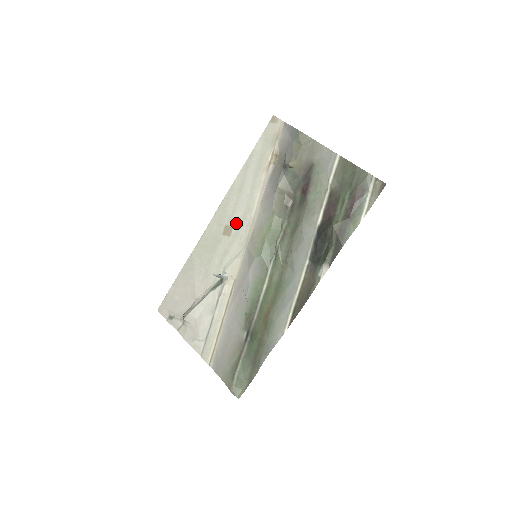
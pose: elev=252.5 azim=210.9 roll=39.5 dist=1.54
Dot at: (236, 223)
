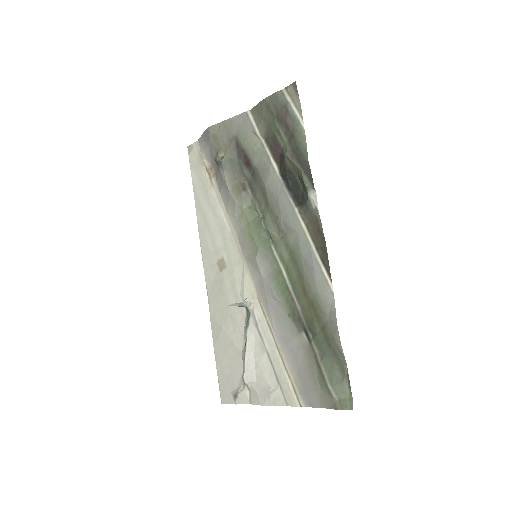
Dot at: (222, 251)
